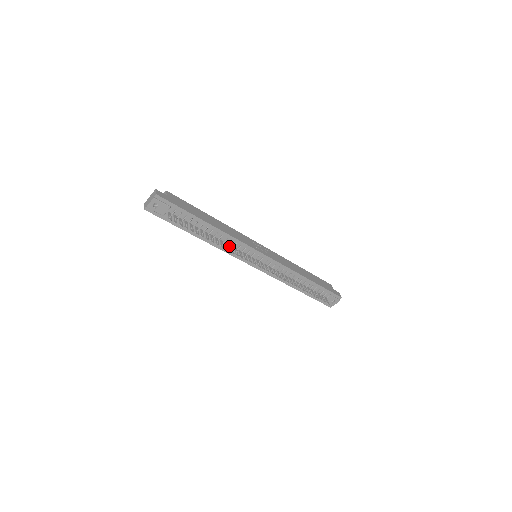
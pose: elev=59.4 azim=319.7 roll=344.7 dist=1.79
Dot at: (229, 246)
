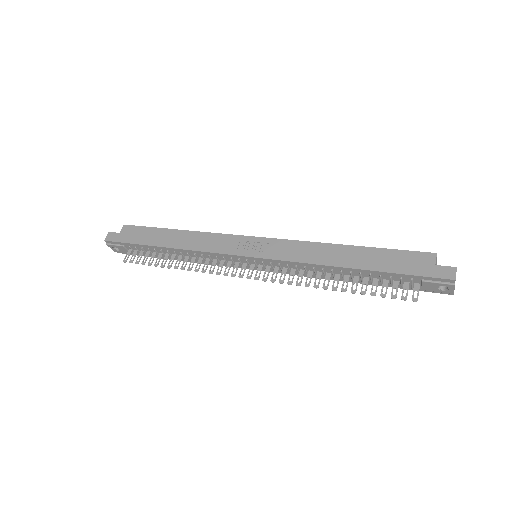
Dot at: (205, 261)
